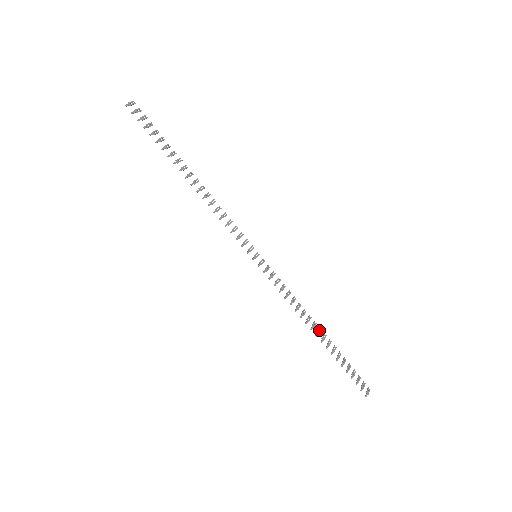
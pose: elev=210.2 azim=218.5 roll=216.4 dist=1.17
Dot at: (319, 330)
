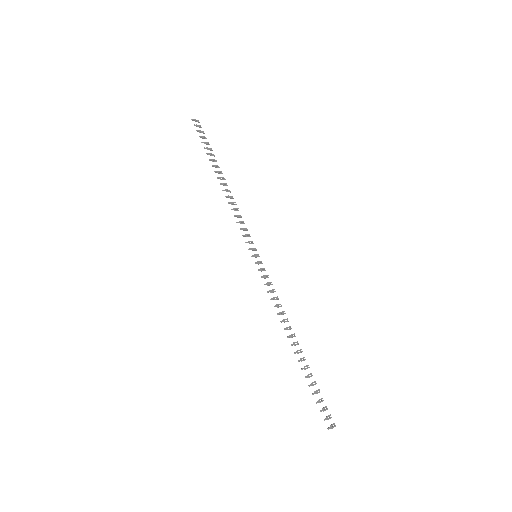
Dot at: occluded
